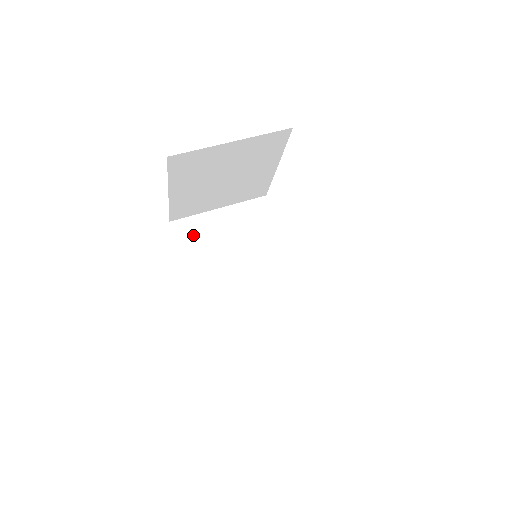
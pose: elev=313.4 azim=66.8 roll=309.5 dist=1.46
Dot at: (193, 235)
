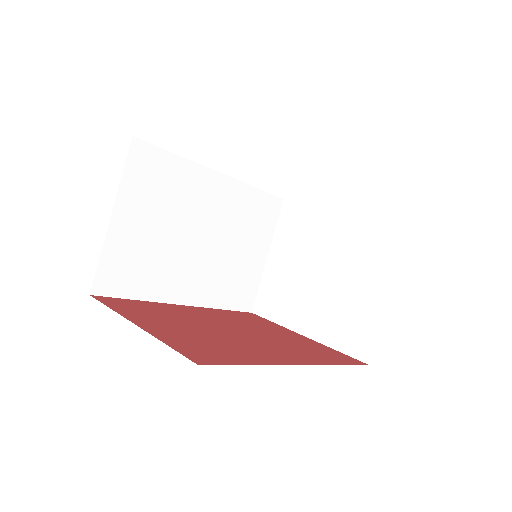
Dot at: (125, 273)
